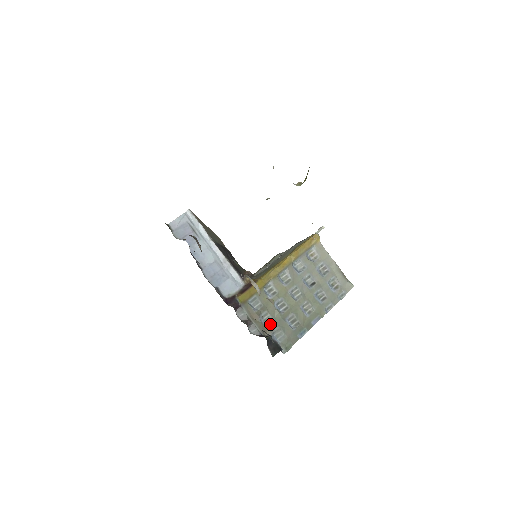
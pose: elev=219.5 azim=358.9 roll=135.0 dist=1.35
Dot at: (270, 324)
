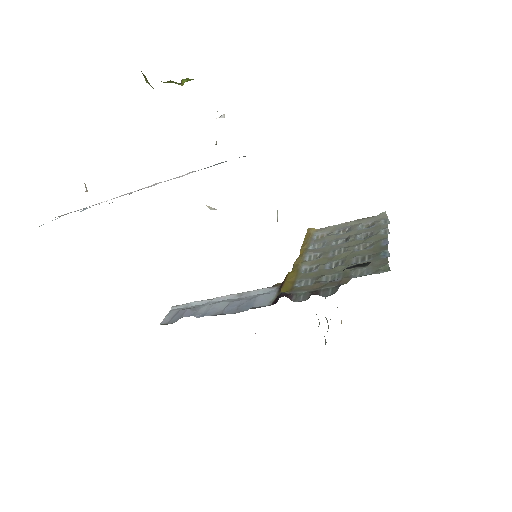
Dot at: (340, 276)
